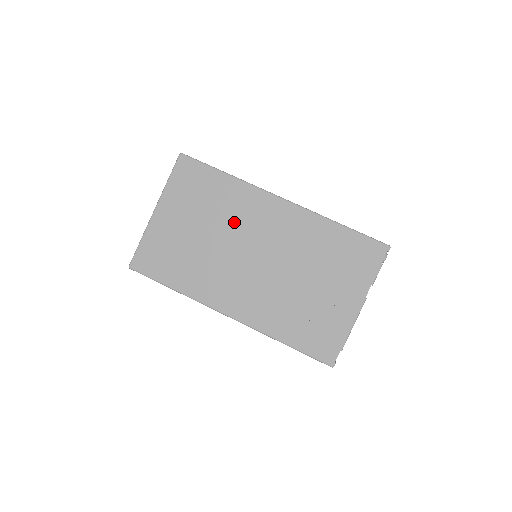
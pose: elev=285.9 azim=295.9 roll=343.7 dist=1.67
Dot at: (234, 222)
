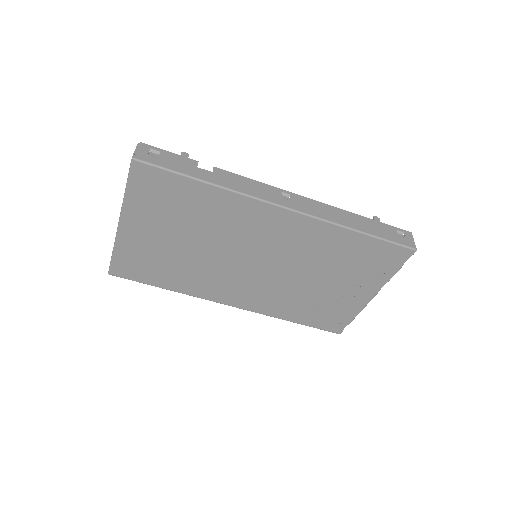
Dot at: (226, 233)
